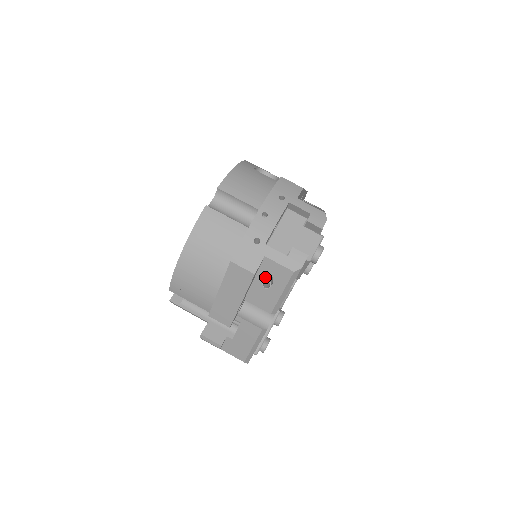
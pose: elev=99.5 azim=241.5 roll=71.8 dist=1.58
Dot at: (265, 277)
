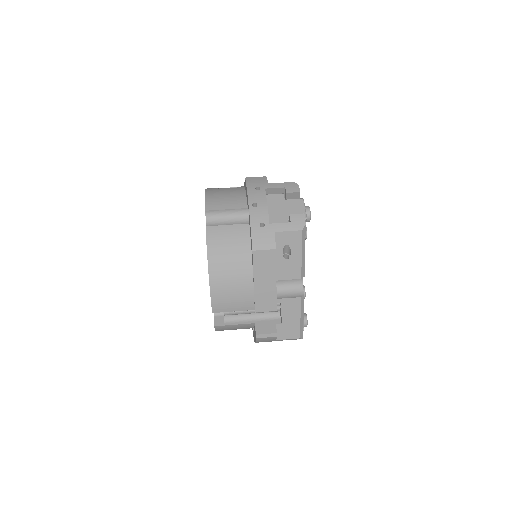
Dot at: (282, 250)
